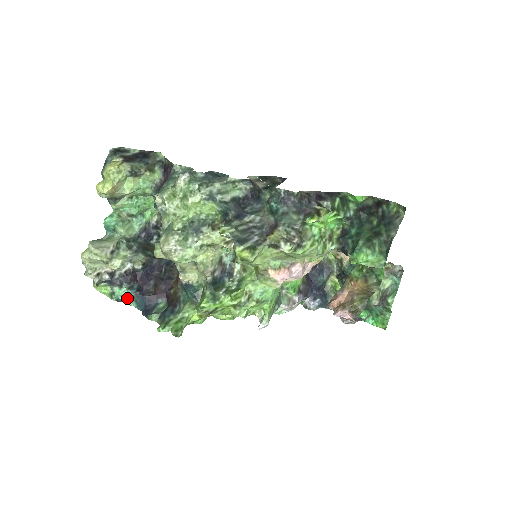
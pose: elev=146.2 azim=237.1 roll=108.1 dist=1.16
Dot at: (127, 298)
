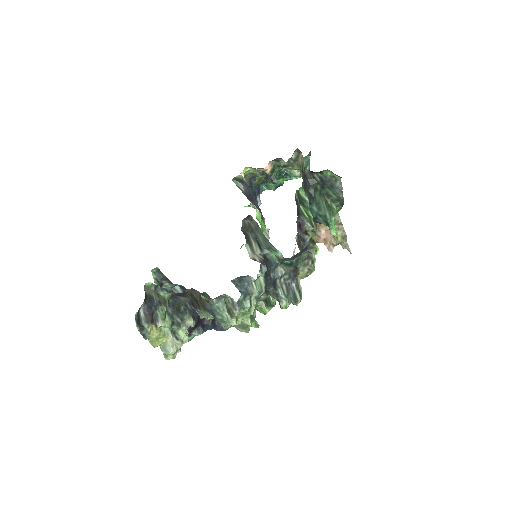
Dot at: occluded
